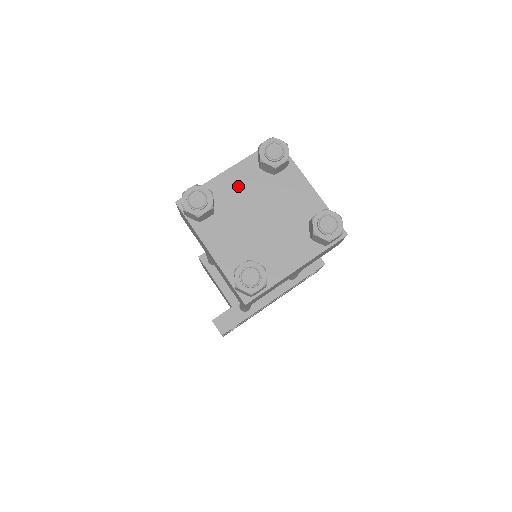
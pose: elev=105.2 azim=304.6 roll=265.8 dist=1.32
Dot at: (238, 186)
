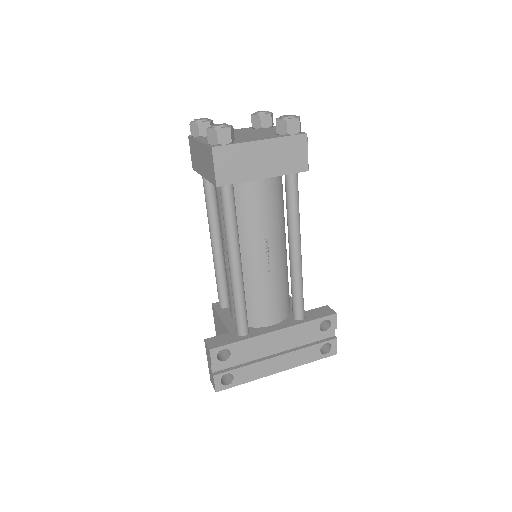
Dot at: (234, 131)
